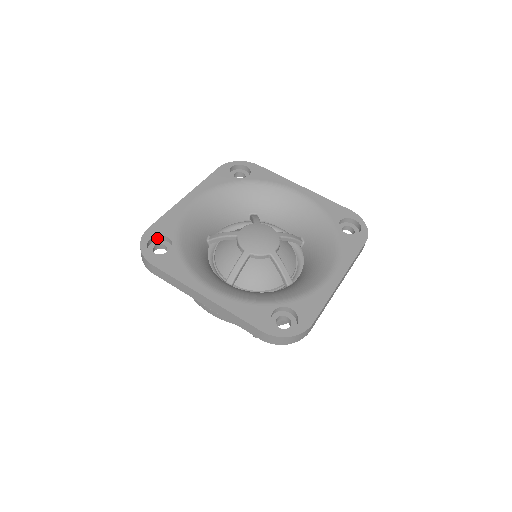
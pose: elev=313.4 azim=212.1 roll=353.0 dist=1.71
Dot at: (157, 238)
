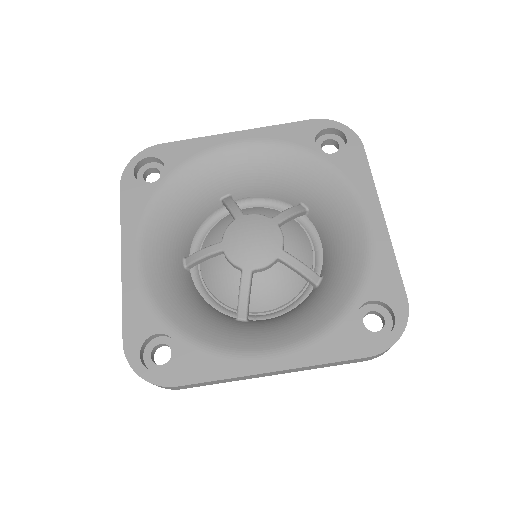
Dot at: (160, 161)
